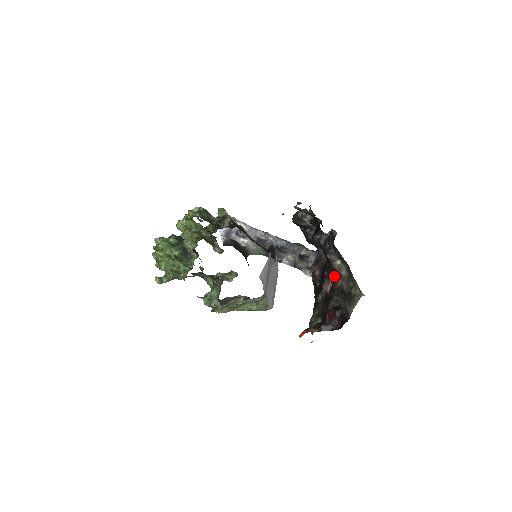
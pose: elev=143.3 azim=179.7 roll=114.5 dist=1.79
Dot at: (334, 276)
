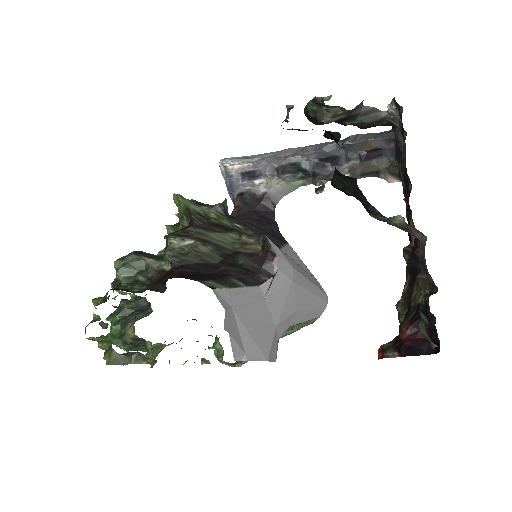
Dot at: occluded
